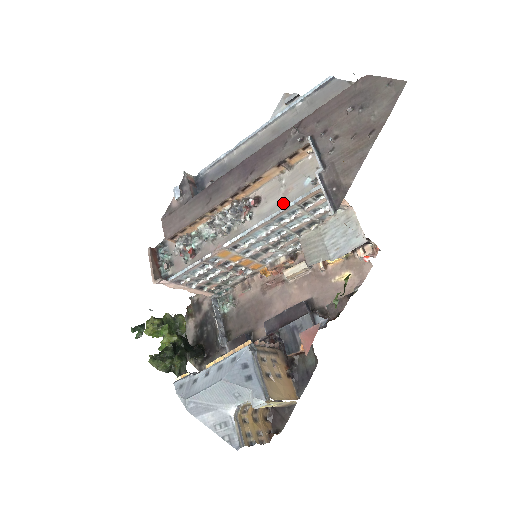
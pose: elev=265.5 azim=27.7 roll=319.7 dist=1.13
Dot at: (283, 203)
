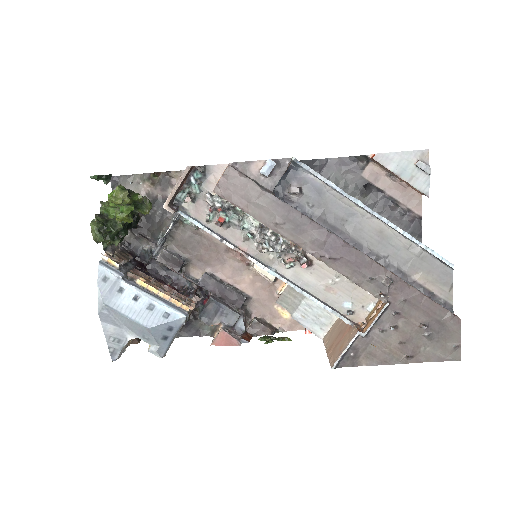
Dot at: (318, 293)
